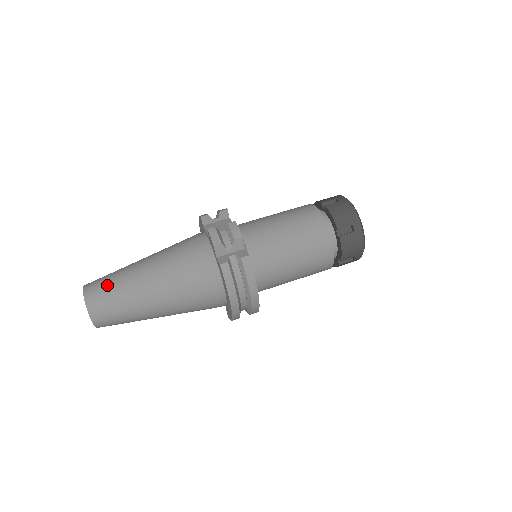
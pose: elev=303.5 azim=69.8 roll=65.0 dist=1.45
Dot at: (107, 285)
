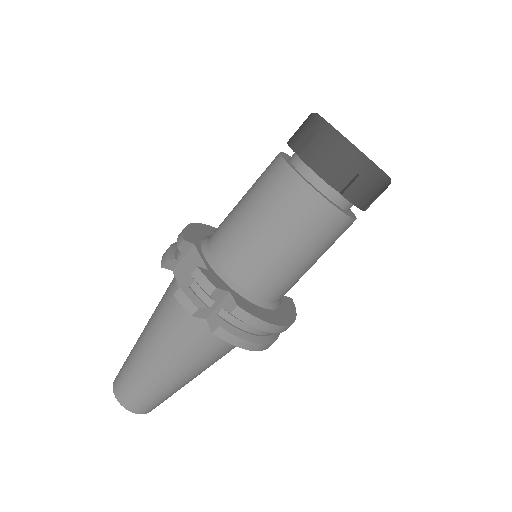
Dot at: (129, 384)
